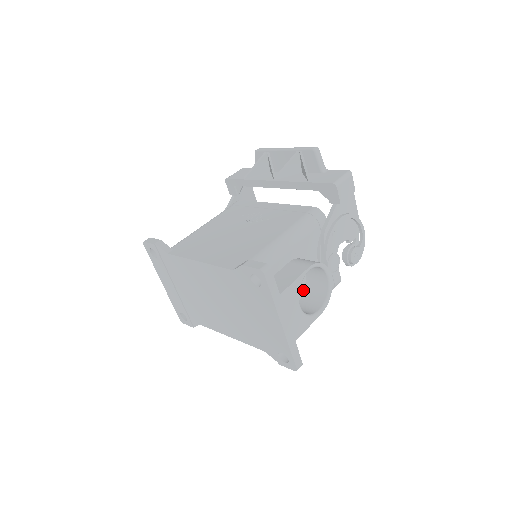
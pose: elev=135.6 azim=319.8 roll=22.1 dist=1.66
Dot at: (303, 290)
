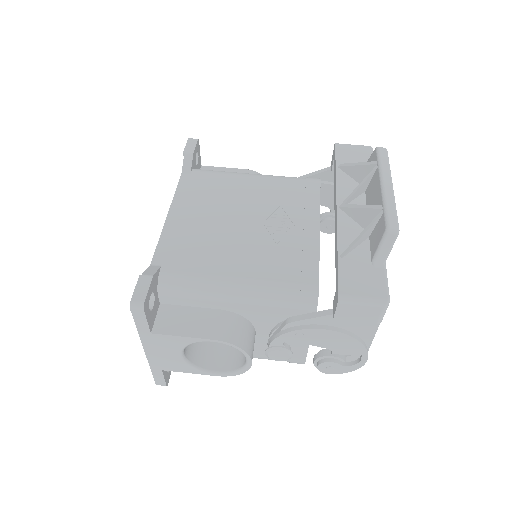
Dot at: occluded
